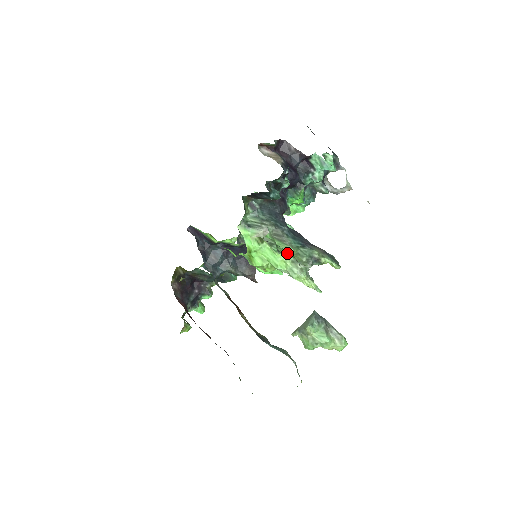
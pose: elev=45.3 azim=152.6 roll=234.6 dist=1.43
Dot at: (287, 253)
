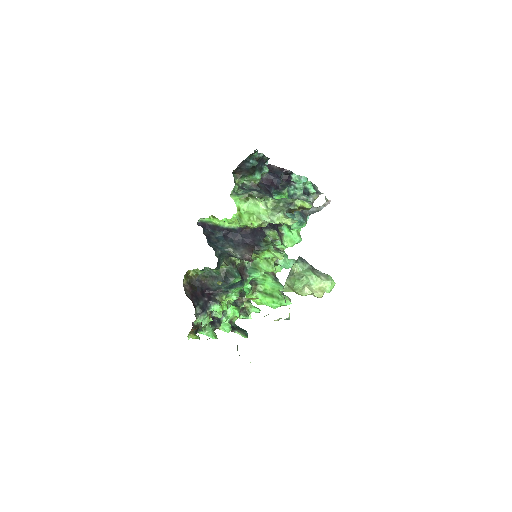
Dot at: (267, 203)
